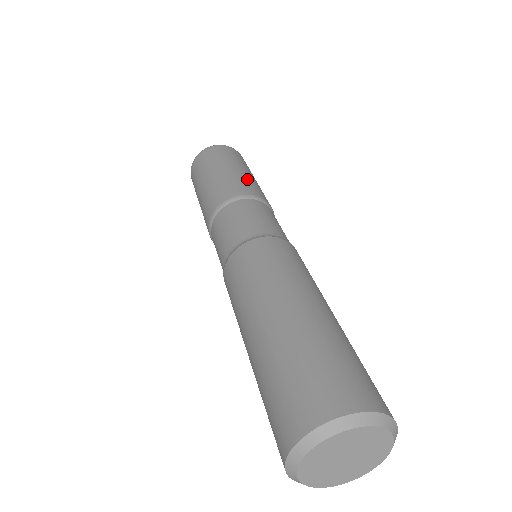
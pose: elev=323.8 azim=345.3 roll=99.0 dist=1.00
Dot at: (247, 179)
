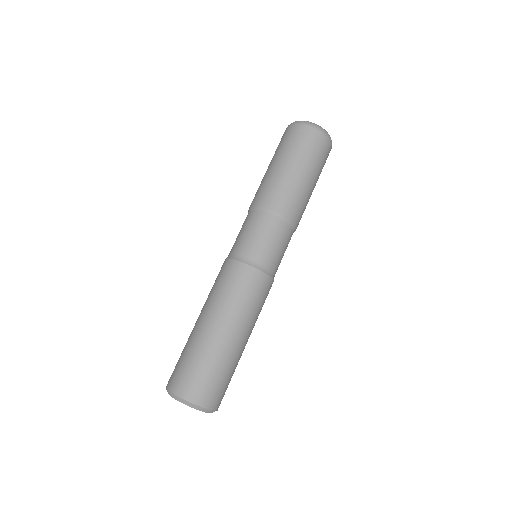
Dot at: (300, 194)
